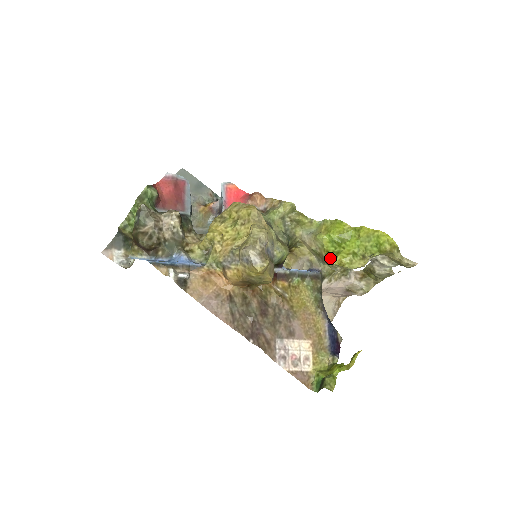
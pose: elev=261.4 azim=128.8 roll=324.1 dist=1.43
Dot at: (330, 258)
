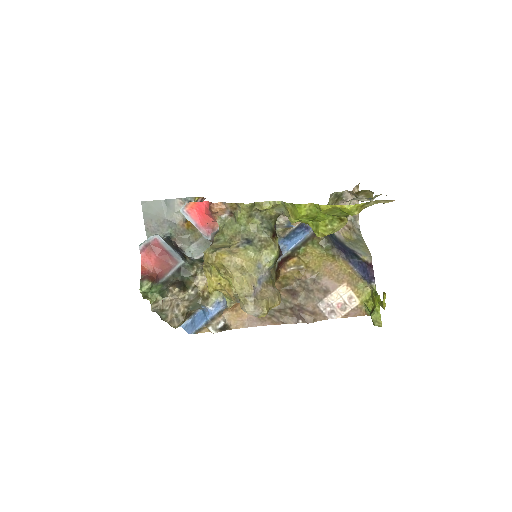
Dot at: occluded
